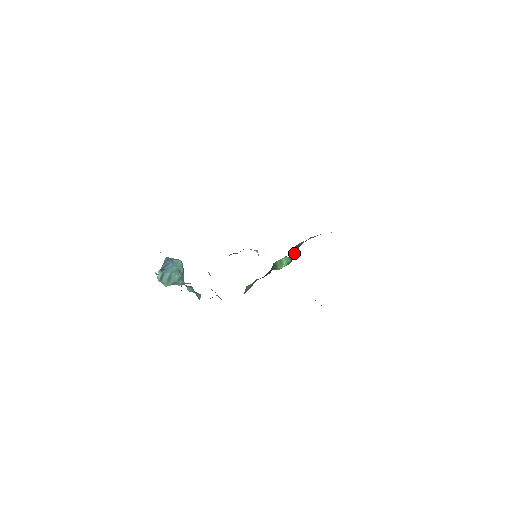
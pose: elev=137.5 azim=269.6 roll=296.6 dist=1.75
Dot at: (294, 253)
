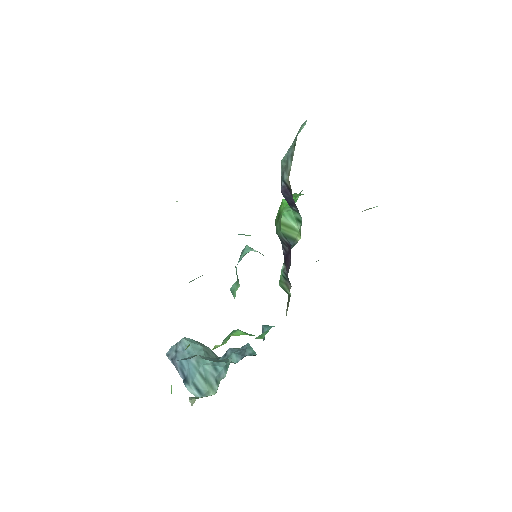
Dot at: (291, 202)
